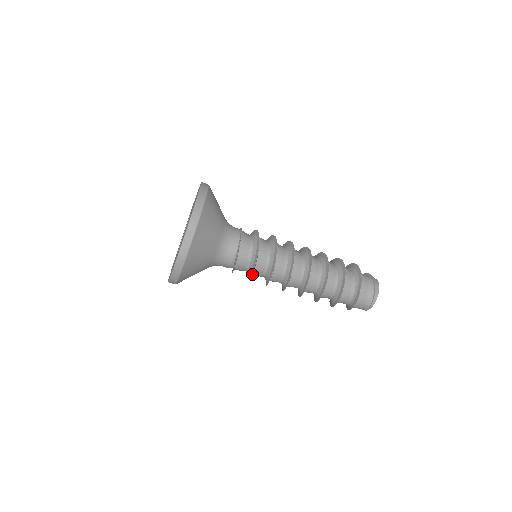
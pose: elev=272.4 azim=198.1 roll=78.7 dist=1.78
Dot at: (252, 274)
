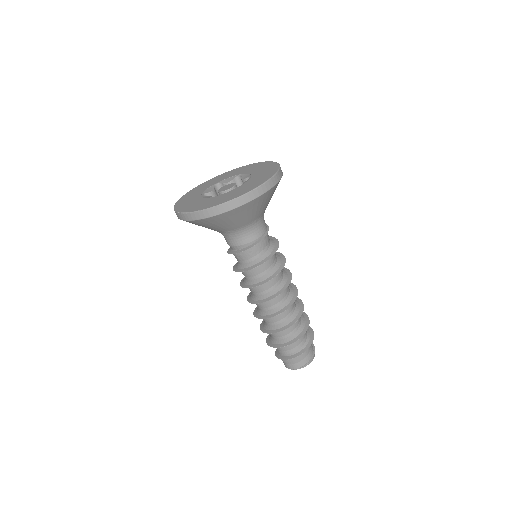
Dot at: (257, 265)
